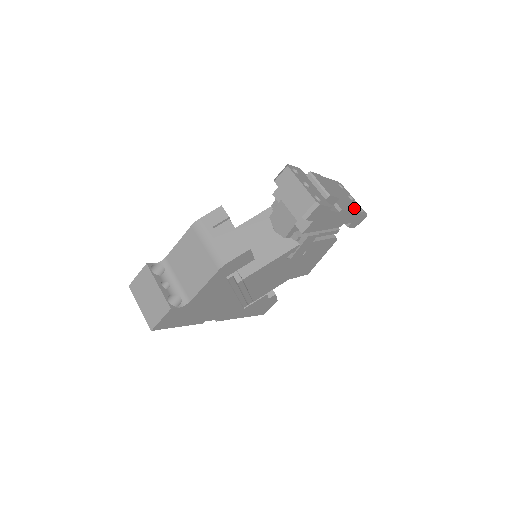
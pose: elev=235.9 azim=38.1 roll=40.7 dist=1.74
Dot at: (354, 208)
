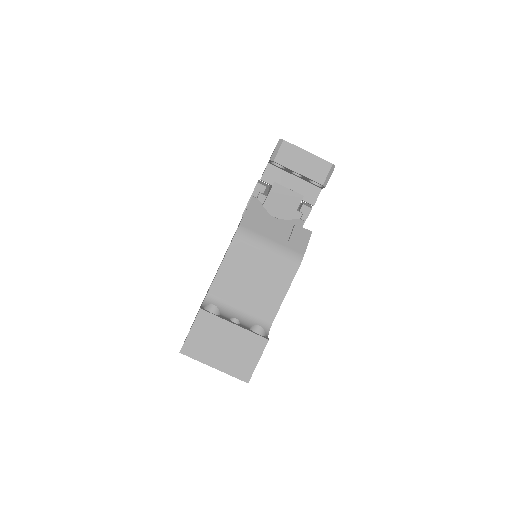
Dot at: occluded
